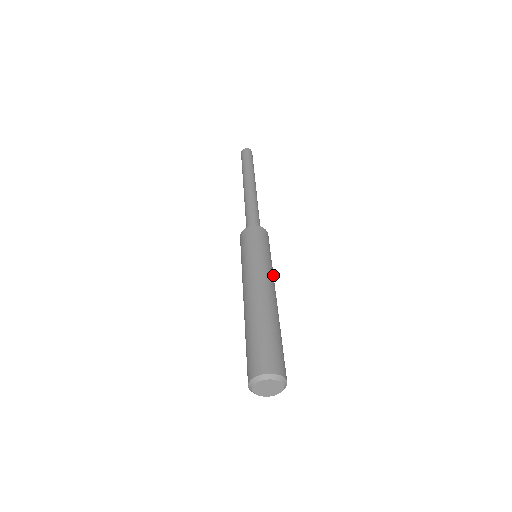
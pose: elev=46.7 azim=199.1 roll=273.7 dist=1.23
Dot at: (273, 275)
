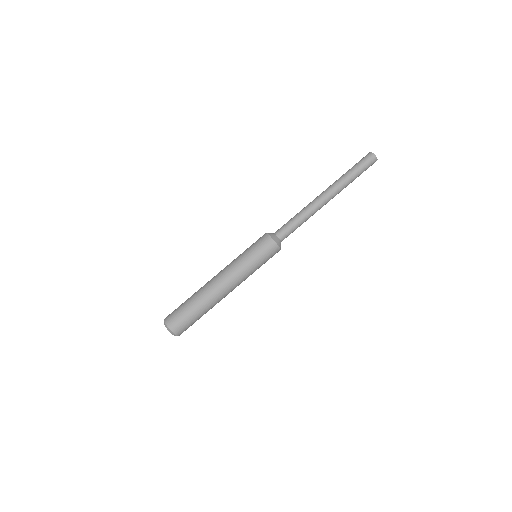
Dot at: (245, 279)
